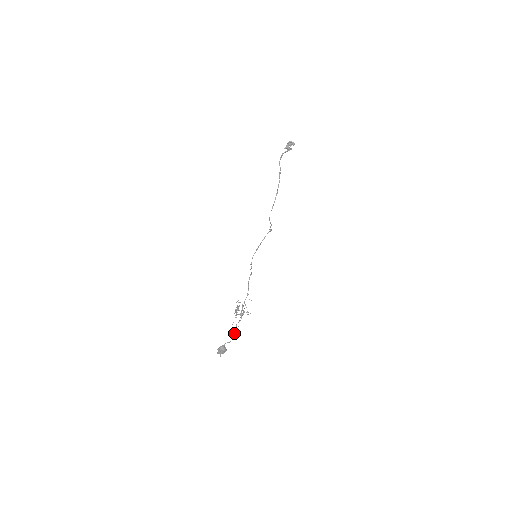
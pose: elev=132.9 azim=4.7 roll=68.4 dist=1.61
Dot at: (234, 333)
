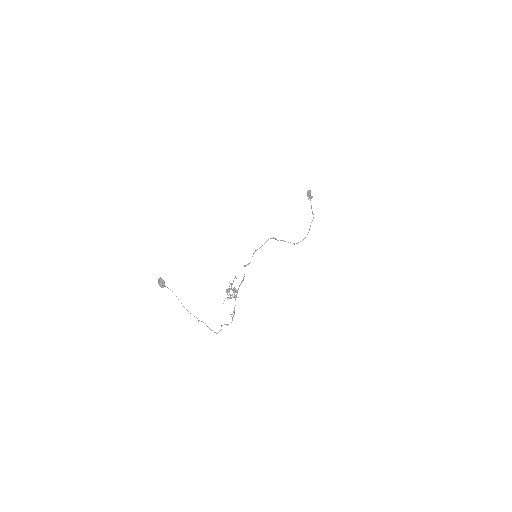
Dot at: occluded
